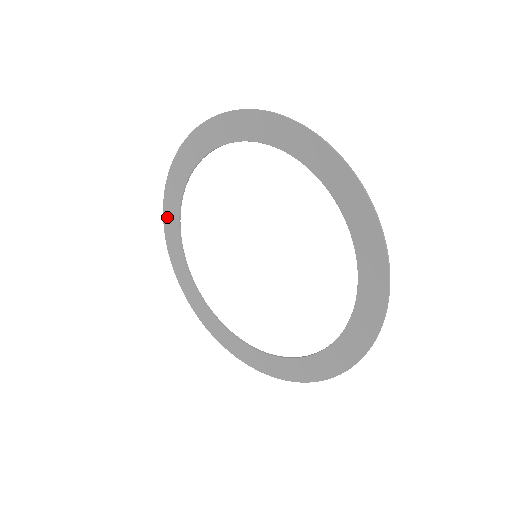
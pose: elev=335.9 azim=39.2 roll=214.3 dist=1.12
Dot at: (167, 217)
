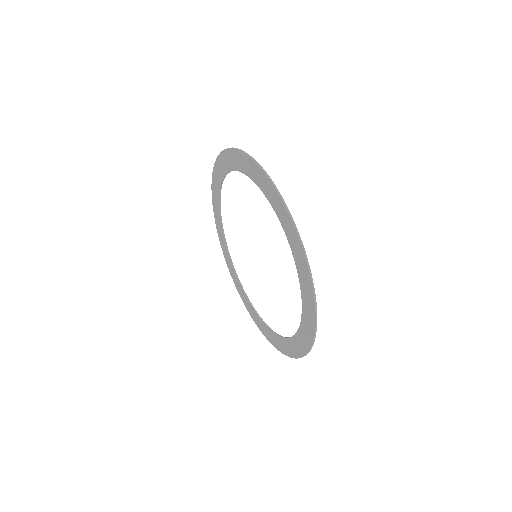
Dot at: (214, 200)
